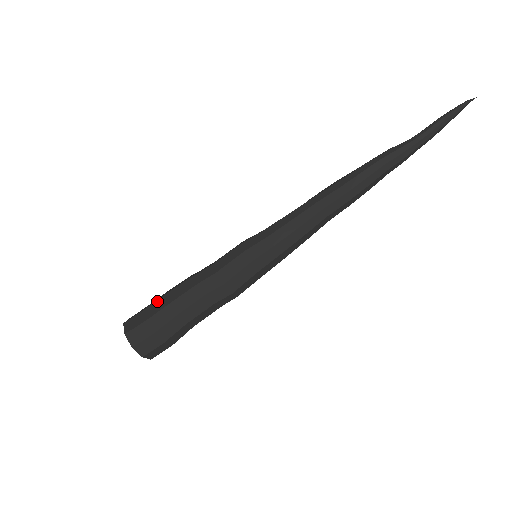
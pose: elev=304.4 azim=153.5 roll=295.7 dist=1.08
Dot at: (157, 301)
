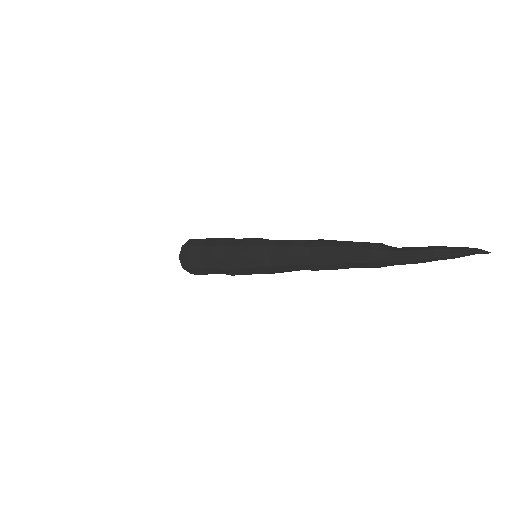
Dot at: (204, 239)
